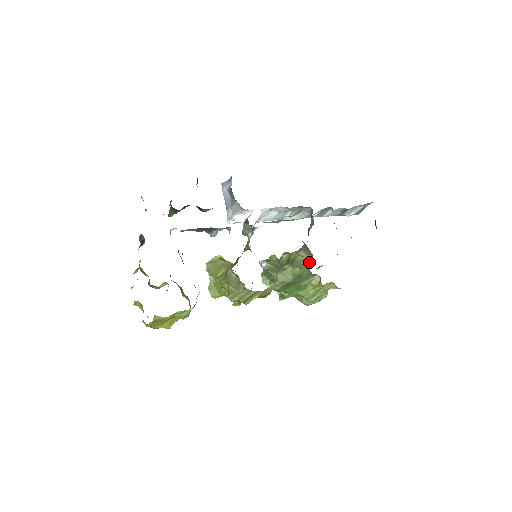
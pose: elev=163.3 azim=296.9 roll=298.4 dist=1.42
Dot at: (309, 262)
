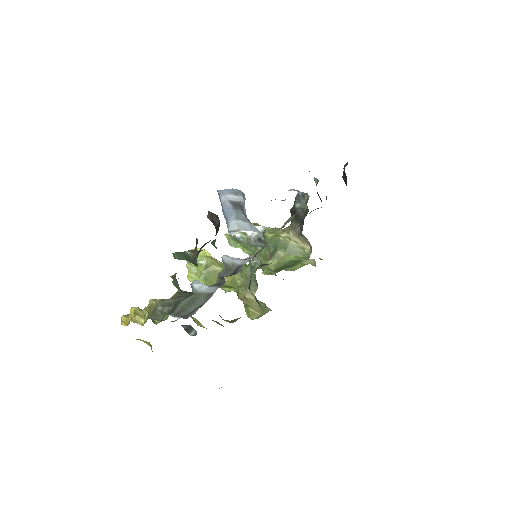
Dot at: (306, 250)
